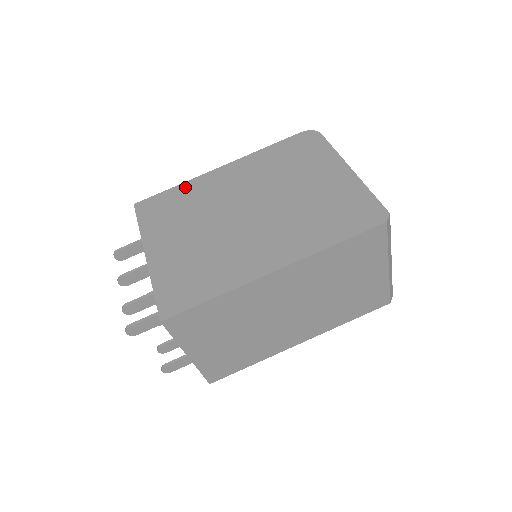
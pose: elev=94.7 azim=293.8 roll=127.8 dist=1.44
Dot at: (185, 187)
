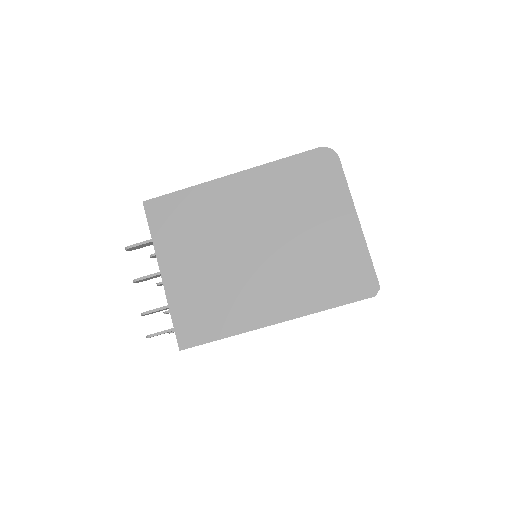
Dot at: (195, 193)
